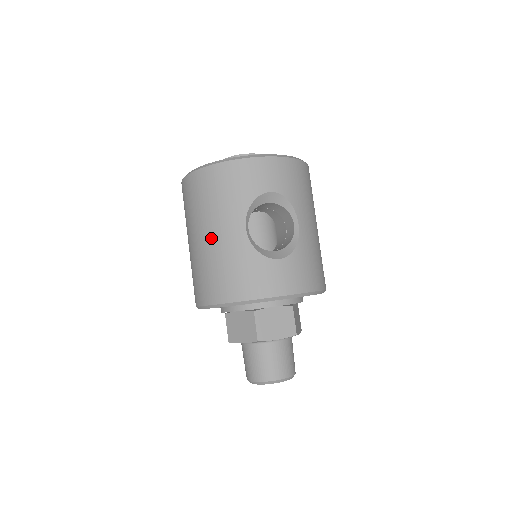
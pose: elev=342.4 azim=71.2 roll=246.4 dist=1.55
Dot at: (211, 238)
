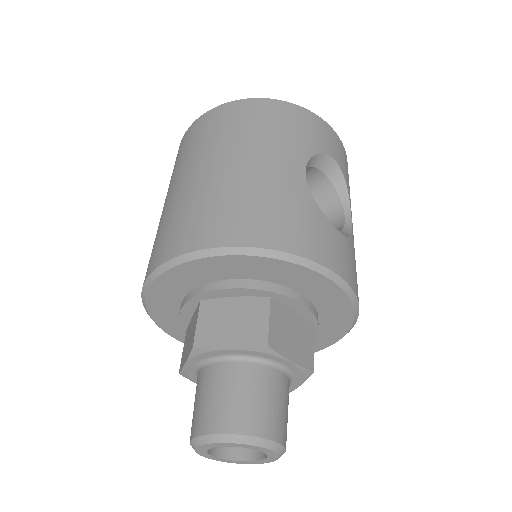
Dot at: (248, 164)
